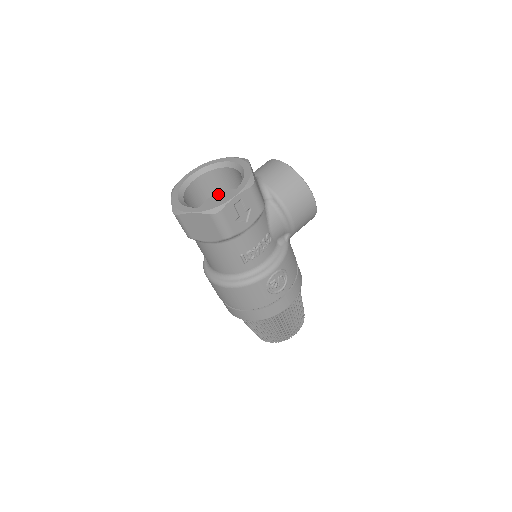
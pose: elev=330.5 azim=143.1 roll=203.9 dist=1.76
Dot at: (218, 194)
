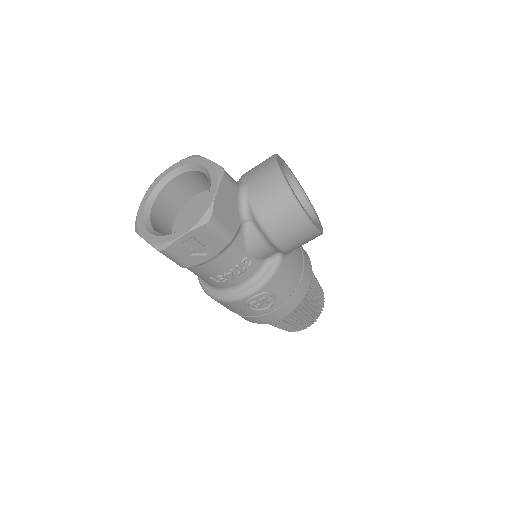
Dot at: (205, 193)
